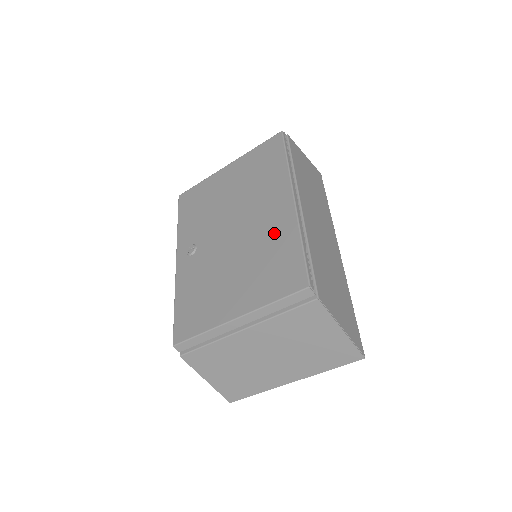
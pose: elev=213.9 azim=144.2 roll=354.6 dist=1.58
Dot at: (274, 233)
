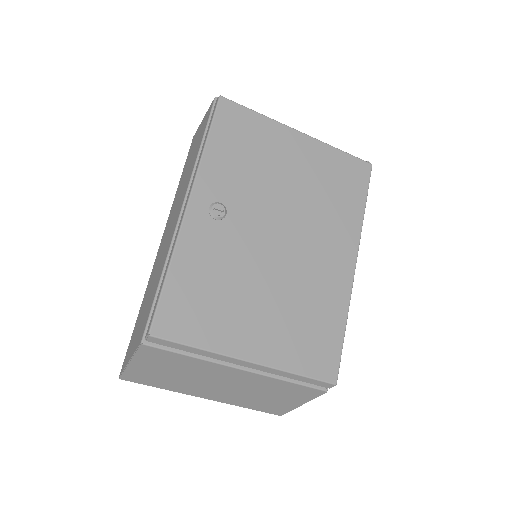
Dot at: (324, 290)
